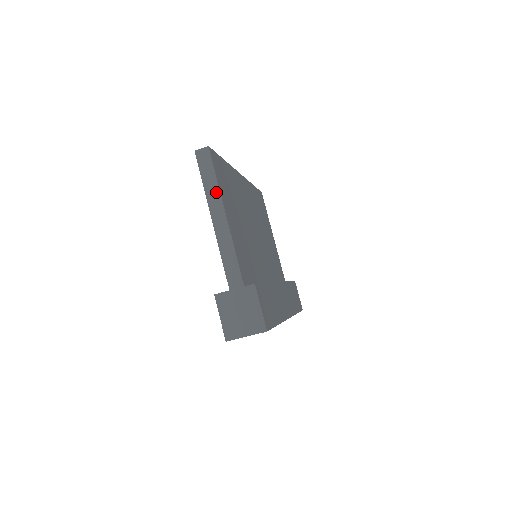
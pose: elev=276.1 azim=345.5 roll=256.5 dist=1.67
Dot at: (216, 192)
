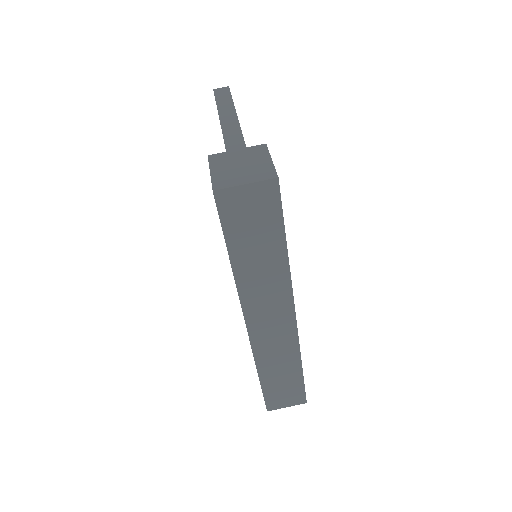
Dot at: (230, 106)
